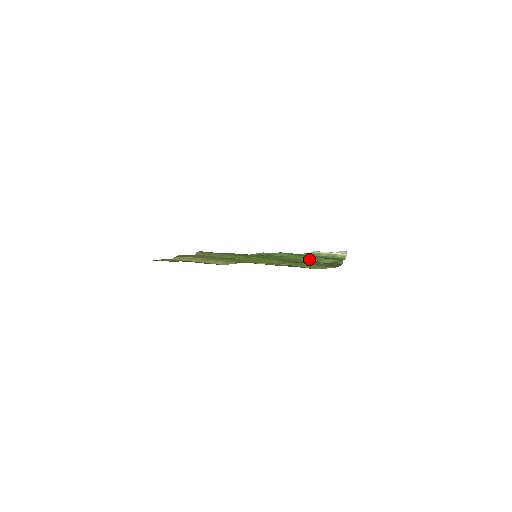
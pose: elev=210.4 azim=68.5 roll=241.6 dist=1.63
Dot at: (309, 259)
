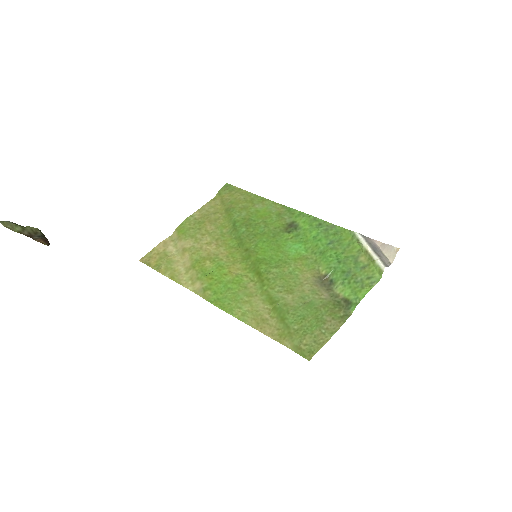
Dot at: (325, 271)
